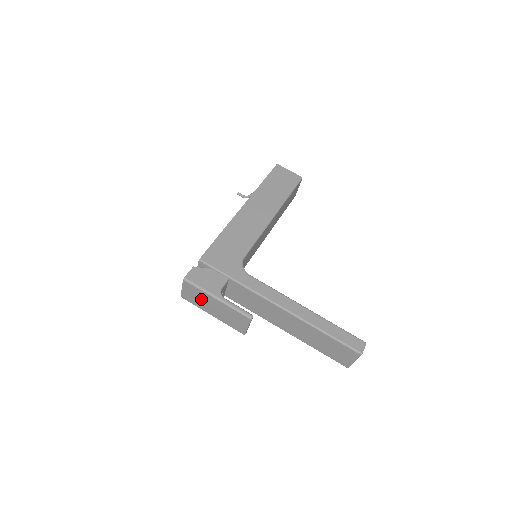
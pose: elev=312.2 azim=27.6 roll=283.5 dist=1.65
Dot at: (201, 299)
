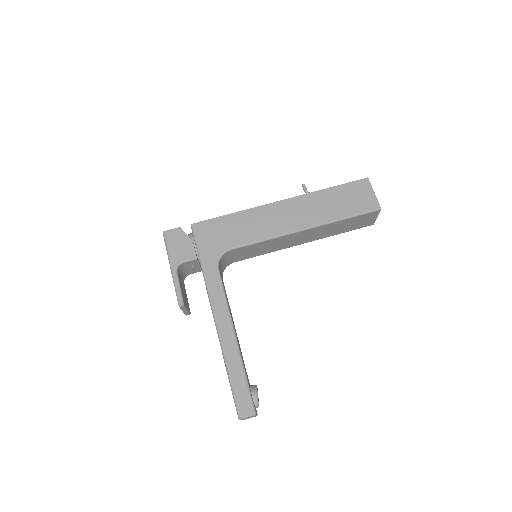
Dot at: occluded
